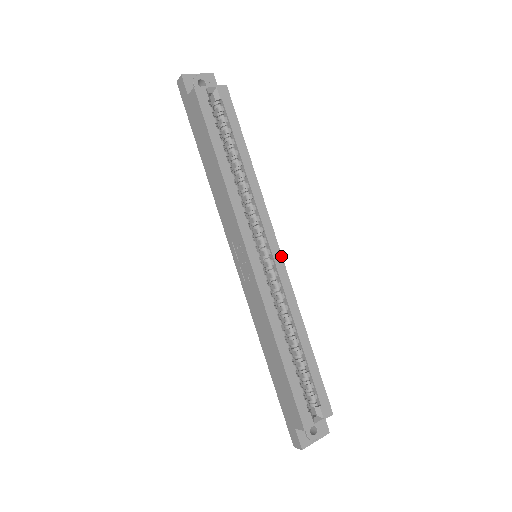
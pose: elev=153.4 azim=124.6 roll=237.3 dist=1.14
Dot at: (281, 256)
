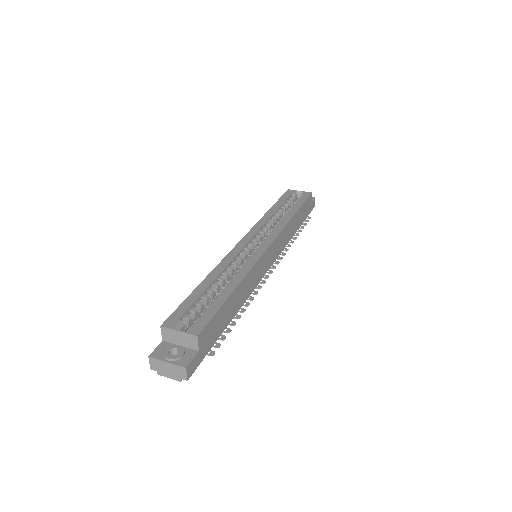
Dot at: (267, 248)
